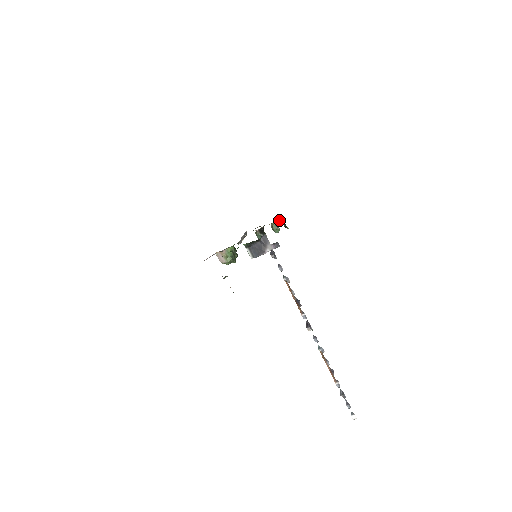
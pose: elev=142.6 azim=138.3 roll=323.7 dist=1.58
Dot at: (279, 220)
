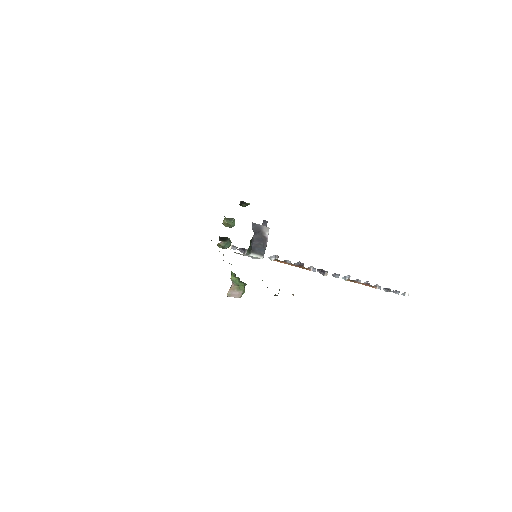
Dot at: occluded
